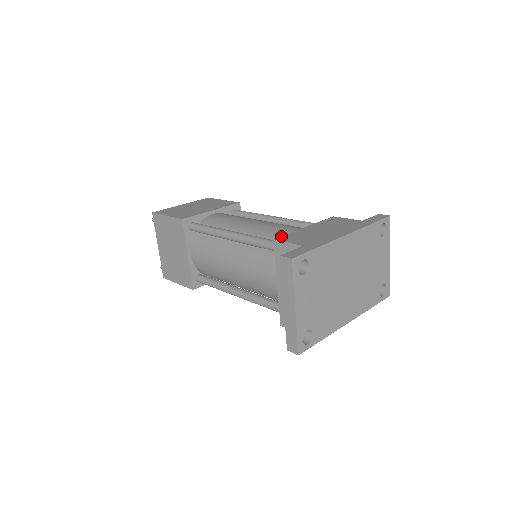
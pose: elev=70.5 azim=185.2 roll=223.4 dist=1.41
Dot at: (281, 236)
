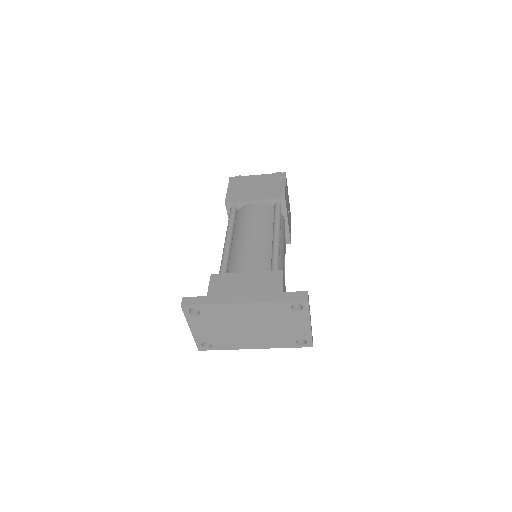
Dot at: (219, 274)
